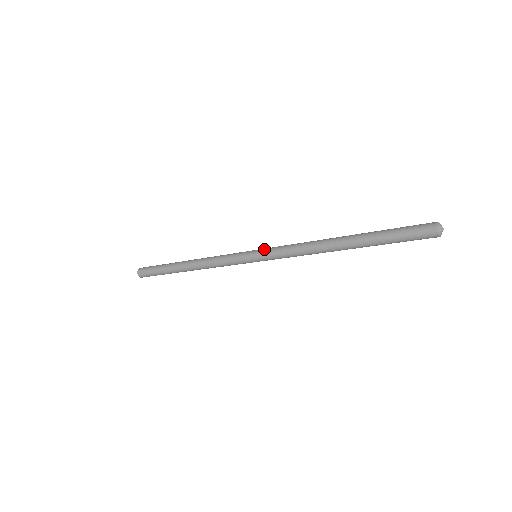
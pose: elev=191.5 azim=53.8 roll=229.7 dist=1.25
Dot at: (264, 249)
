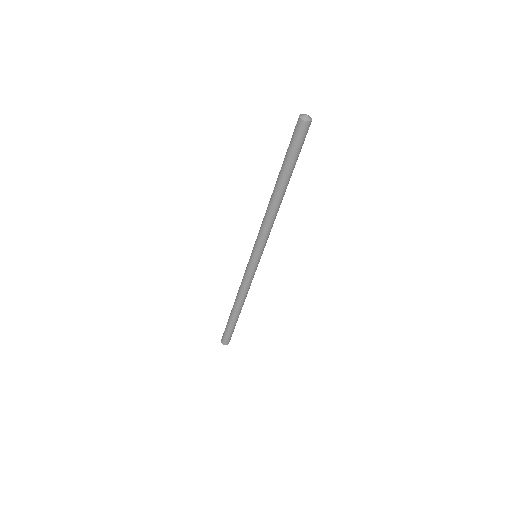
Dot at: occluded
